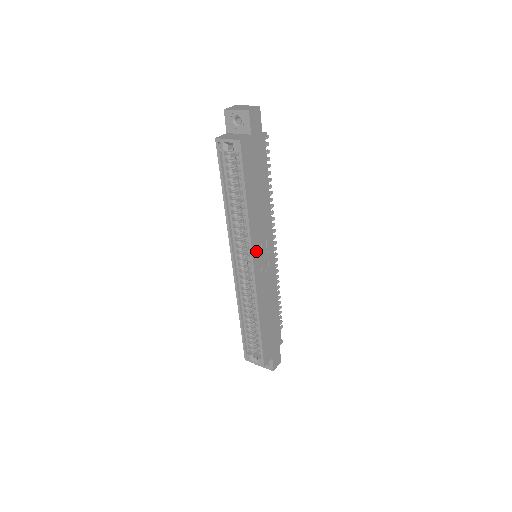
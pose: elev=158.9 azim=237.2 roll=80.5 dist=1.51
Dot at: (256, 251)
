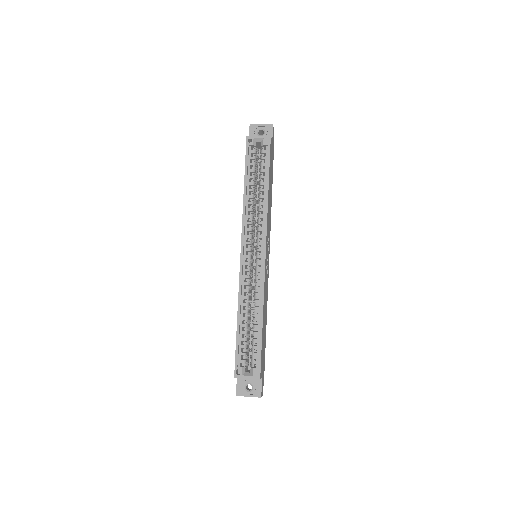
Dot at: (267, 238)
